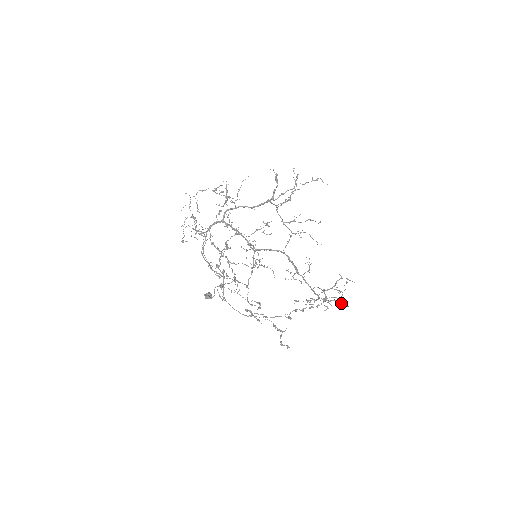
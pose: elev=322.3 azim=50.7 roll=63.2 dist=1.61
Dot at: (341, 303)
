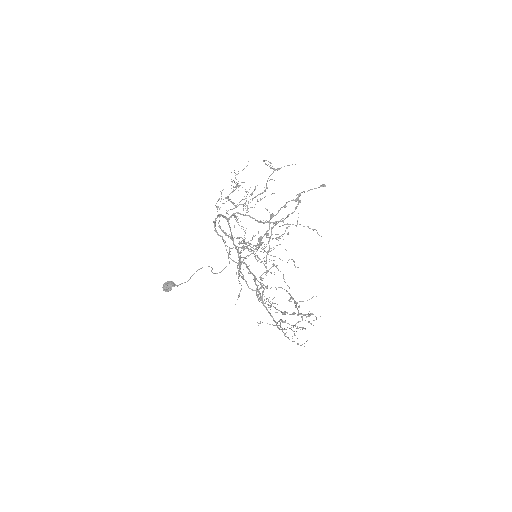
Dot at: occluded
